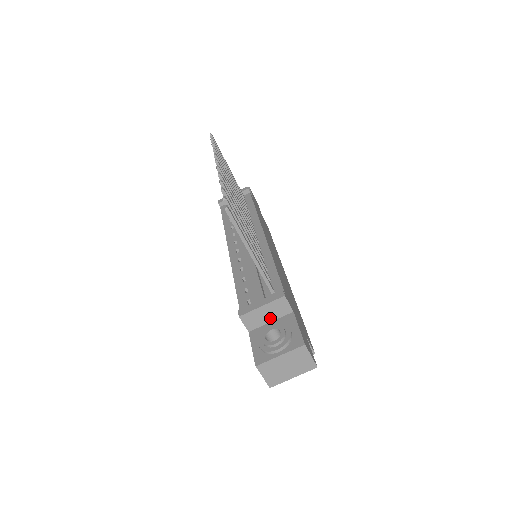
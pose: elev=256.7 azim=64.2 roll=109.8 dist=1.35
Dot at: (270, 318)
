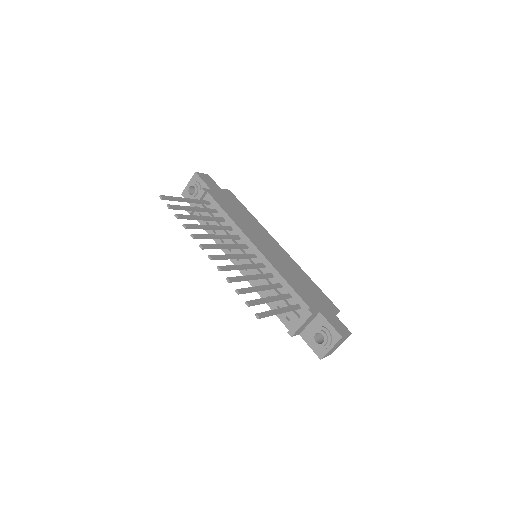
Dot at: (308, 323)
